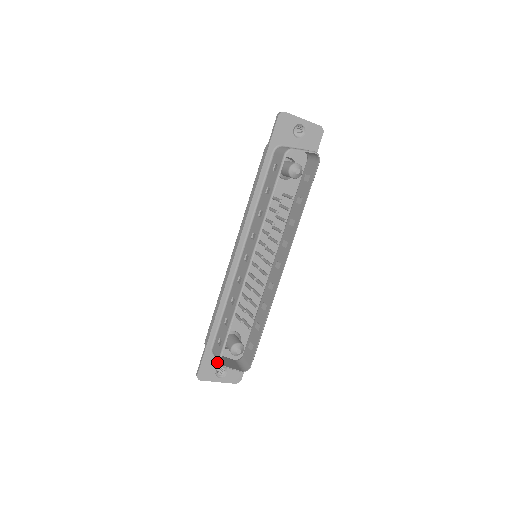
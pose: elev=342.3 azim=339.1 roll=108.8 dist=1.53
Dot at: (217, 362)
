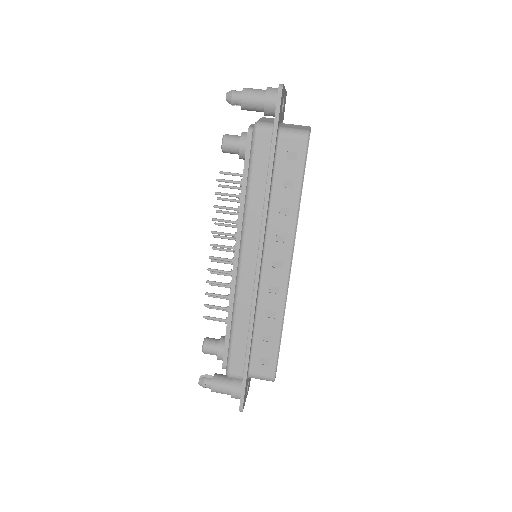
Dot at: (247, 382)
